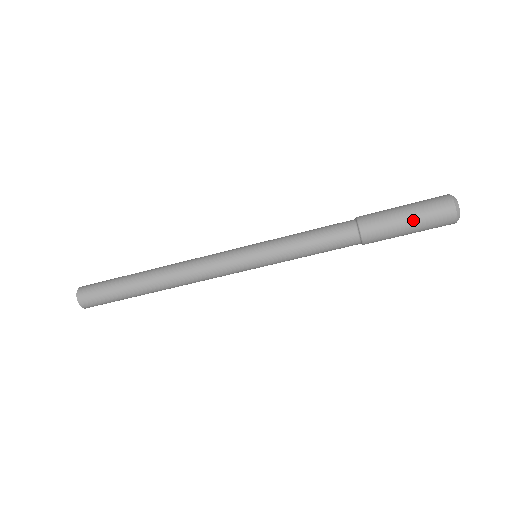
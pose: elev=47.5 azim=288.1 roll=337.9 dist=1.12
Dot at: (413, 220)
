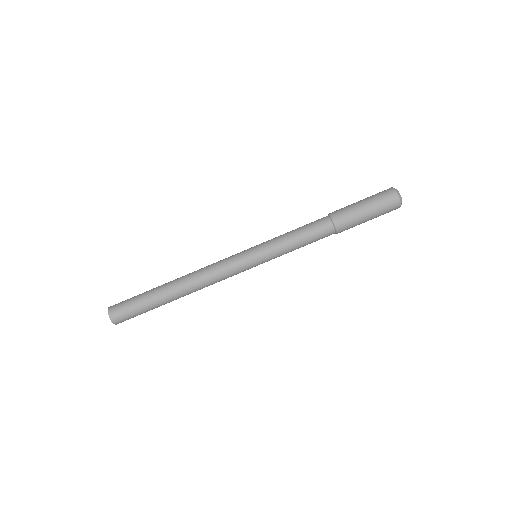
Dot at: (370, 208)
